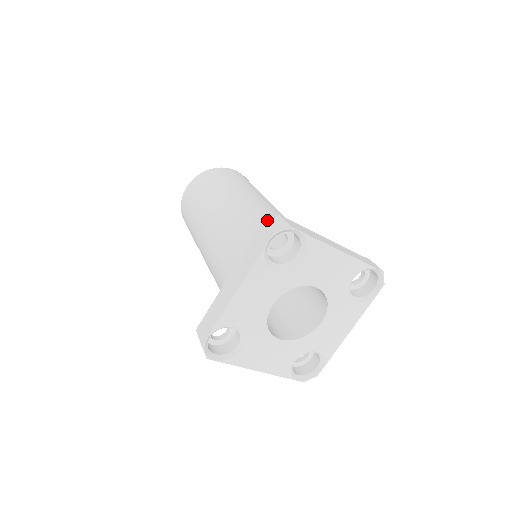
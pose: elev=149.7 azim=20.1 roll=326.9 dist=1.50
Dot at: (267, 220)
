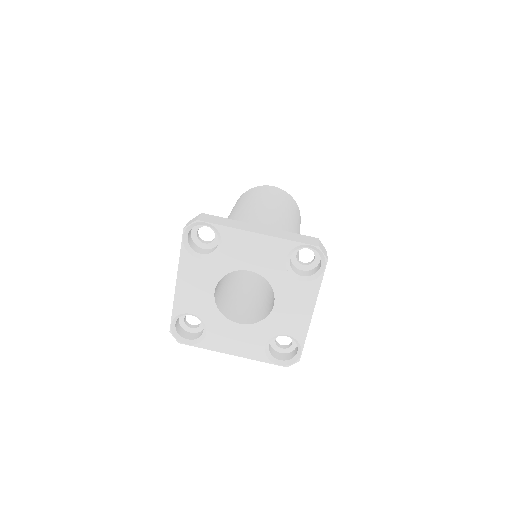
Dot at: (192, 219)
